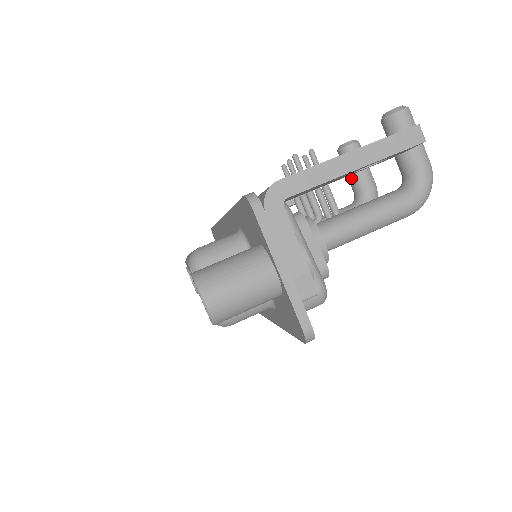
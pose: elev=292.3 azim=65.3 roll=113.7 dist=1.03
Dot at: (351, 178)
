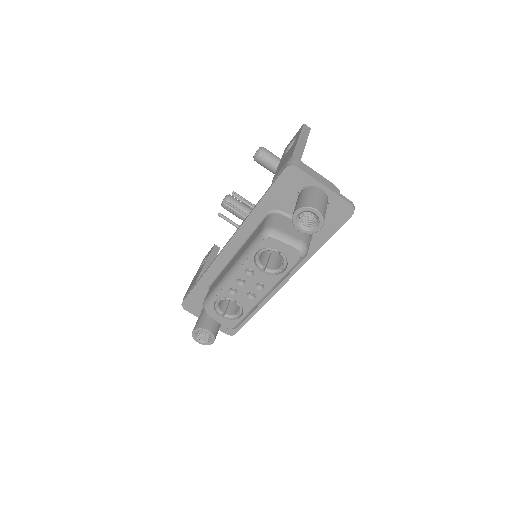
Dot at: occluded
